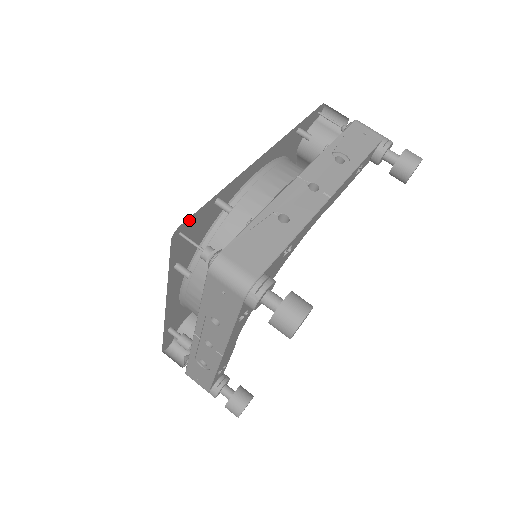
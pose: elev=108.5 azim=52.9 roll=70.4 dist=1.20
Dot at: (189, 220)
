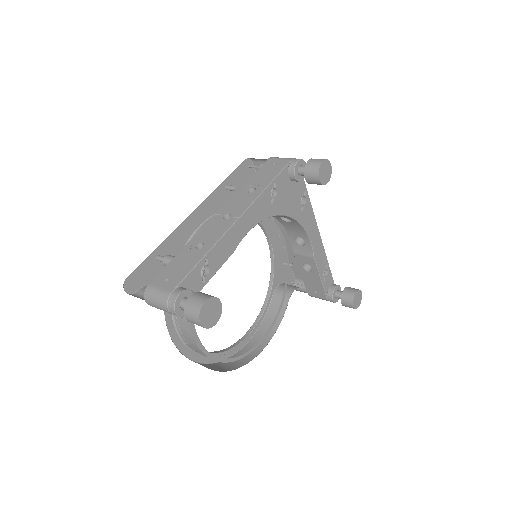
Dot at: (253, 171)
